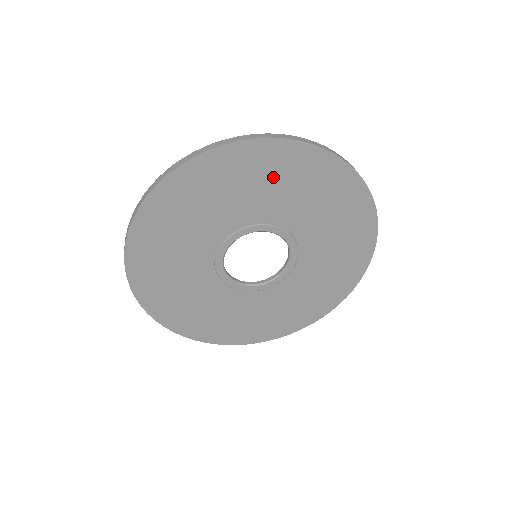
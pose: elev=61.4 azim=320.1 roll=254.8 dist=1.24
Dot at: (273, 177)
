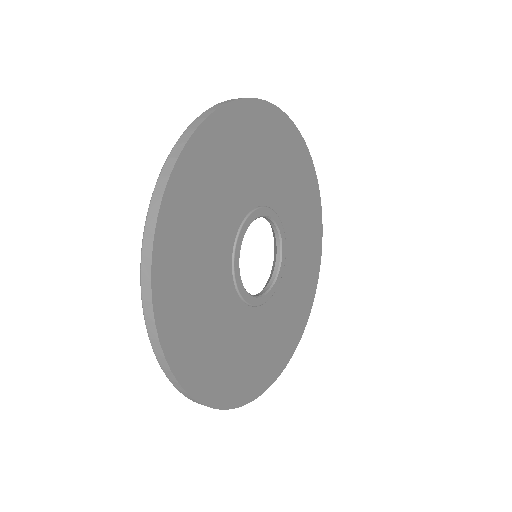
Dot at: (273, 150)
